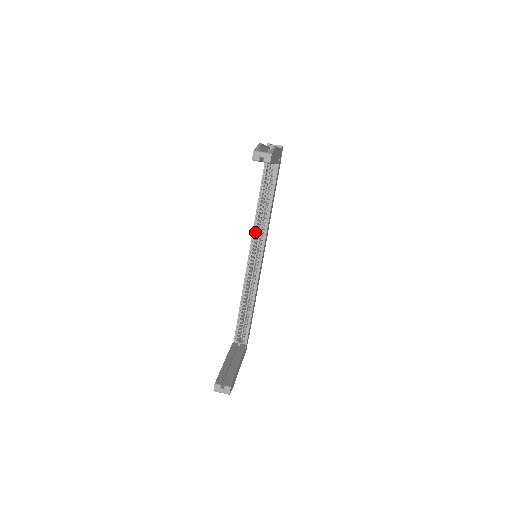
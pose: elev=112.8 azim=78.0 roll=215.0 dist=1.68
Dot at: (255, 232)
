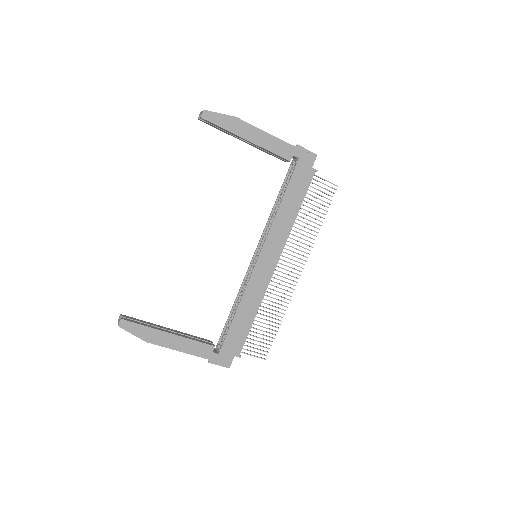
Dot at: (265, 233)
